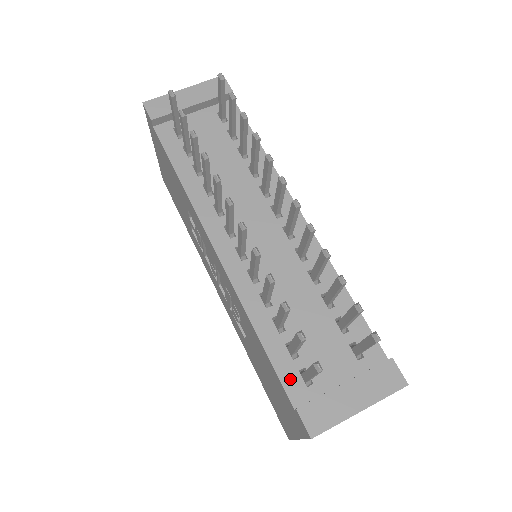
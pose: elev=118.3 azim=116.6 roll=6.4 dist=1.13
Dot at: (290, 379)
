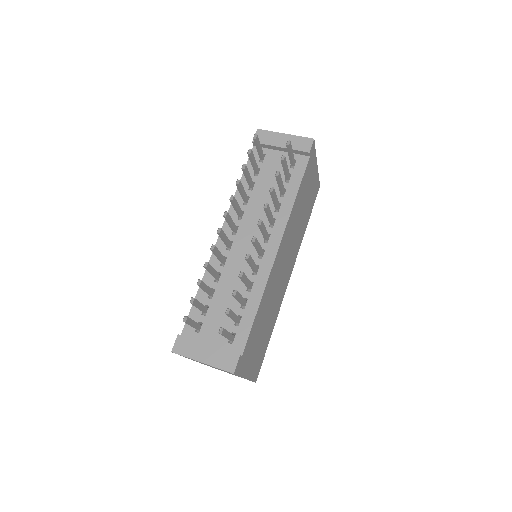
Dot at: occluded
